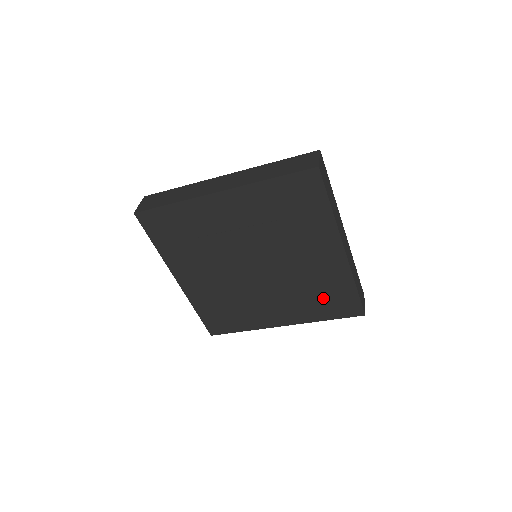
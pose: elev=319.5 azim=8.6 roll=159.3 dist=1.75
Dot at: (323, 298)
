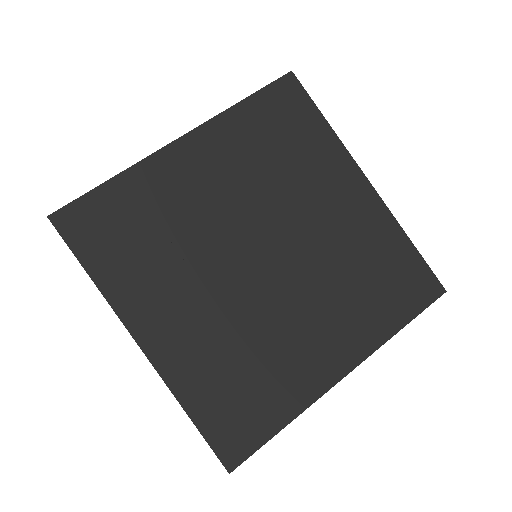
Dot at: (379, 282)
